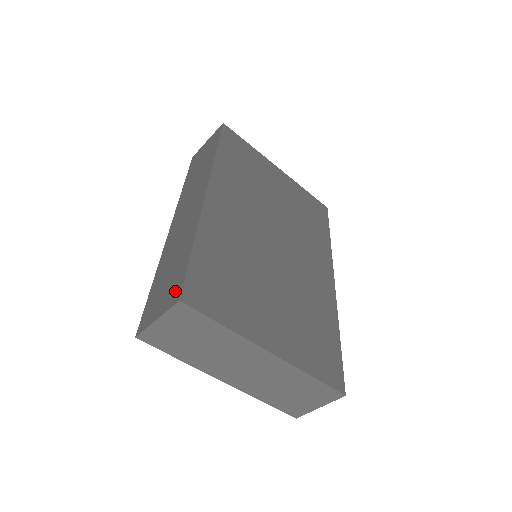
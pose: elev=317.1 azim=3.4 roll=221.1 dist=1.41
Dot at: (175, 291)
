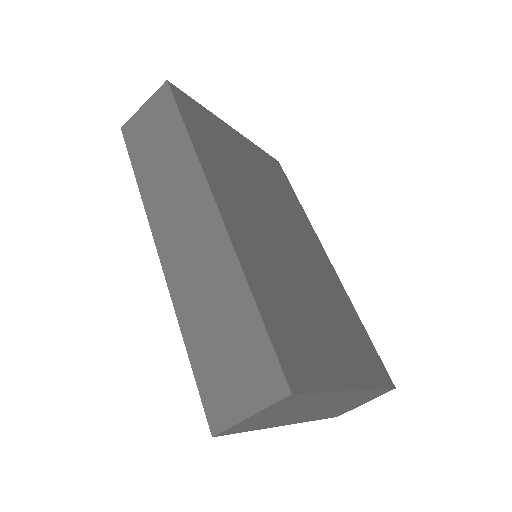
Dot at: (267, 375)
